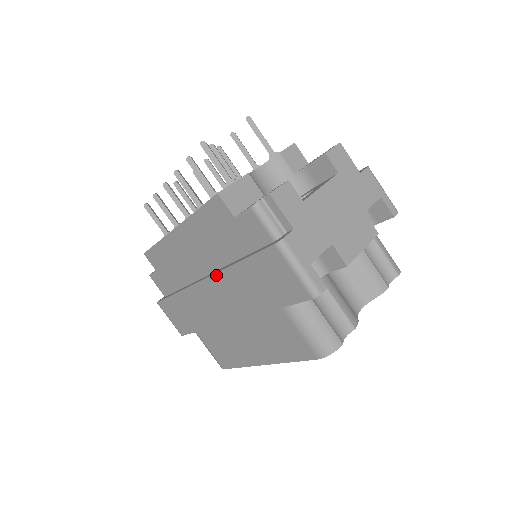
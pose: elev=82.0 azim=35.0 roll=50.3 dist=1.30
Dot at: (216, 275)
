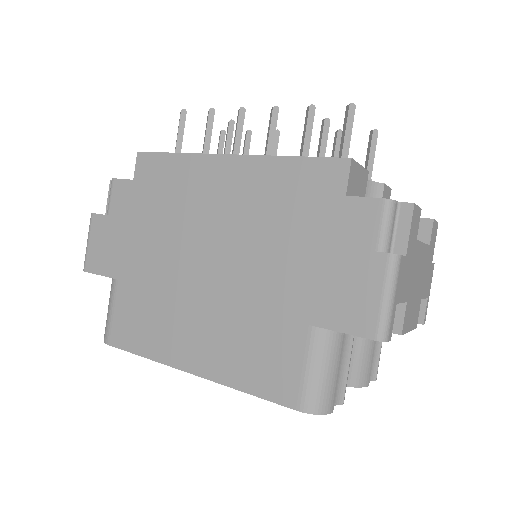
Dot at: (245, 236)
